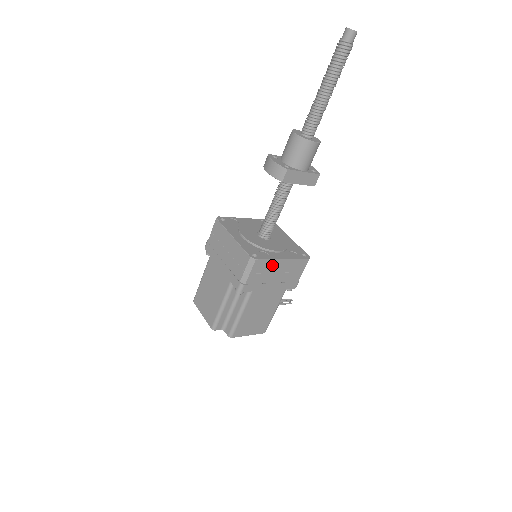
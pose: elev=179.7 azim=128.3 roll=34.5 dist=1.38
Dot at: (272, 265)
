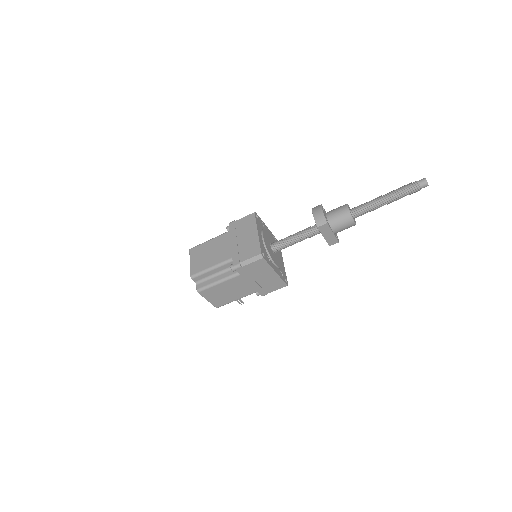
Dot at: (266, 270)
